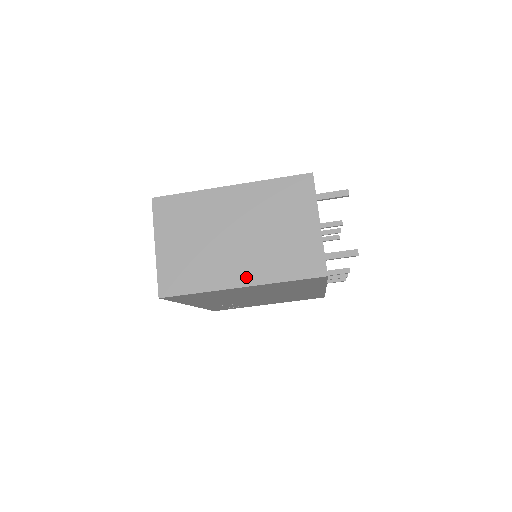
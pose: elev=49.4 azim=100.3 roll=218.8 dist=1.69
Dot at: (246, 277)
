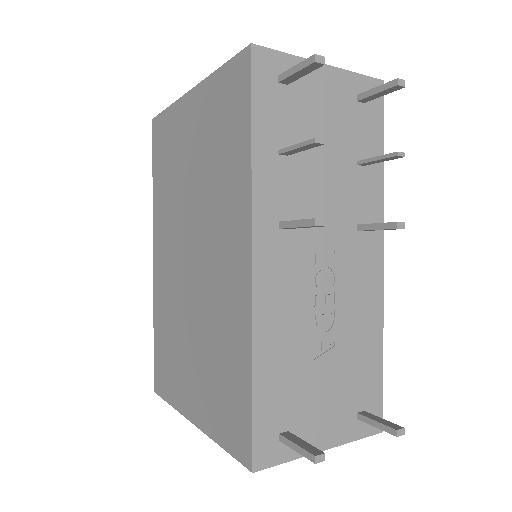
Dot at: occluded
